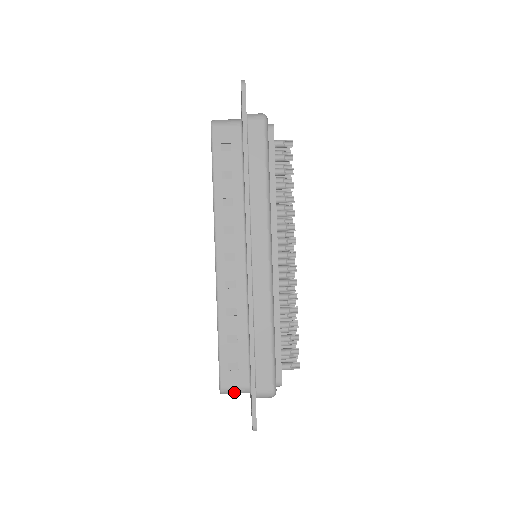
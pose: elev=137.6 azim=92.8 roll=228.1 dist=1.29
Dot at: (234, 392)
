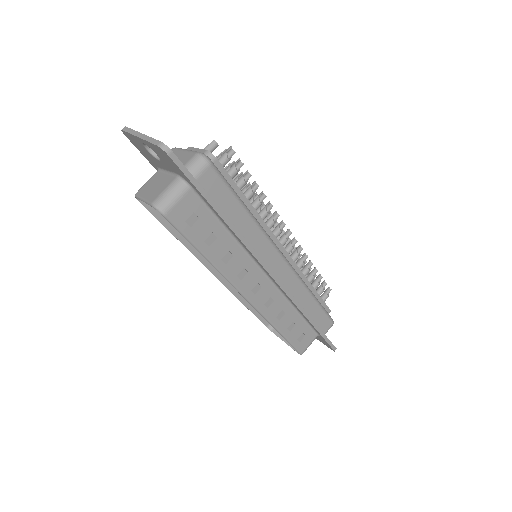
Dot at: occluded
